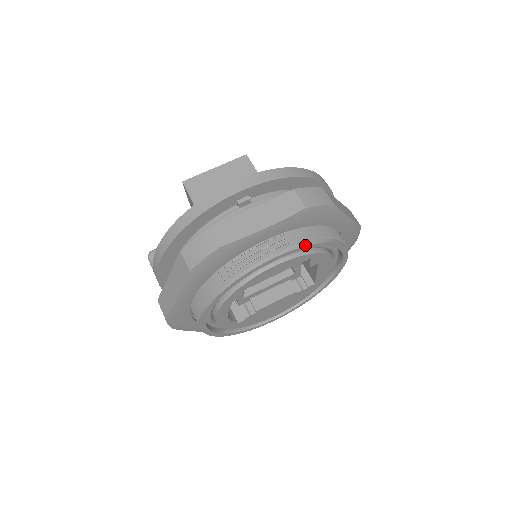
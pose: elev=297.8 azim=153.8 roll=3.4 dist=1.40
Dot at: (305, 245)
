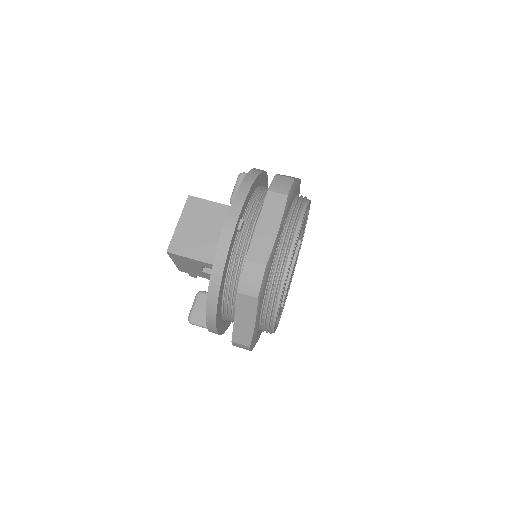
Dot at: (302, 219)
